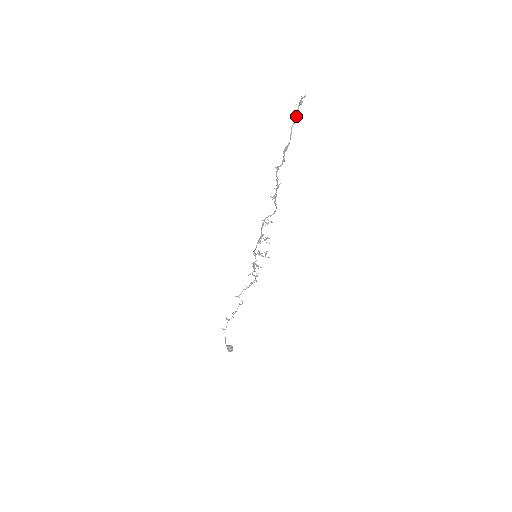
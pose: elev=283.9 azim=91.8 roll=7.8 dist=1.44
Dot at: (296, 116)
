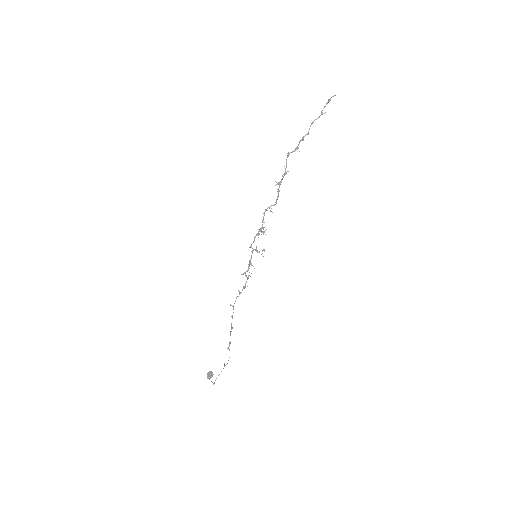
Dot at: (322, 113)
